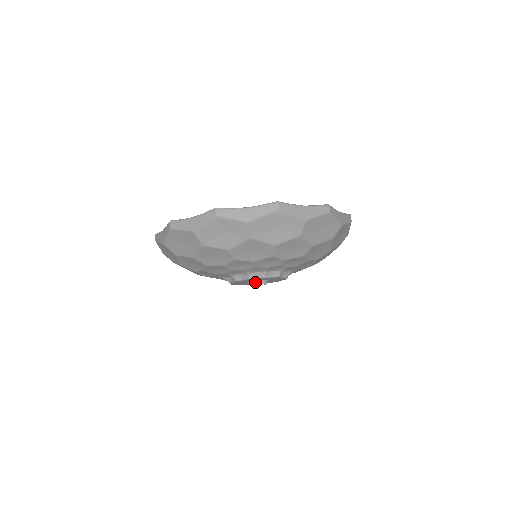
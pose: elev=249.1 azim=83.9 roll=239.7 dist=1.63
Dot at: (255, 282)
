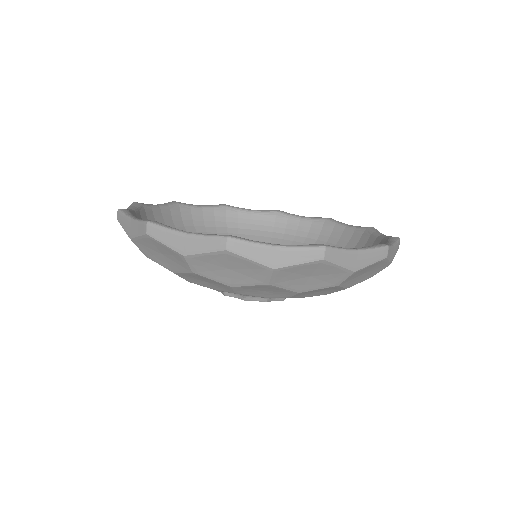
Dot at: occluded
